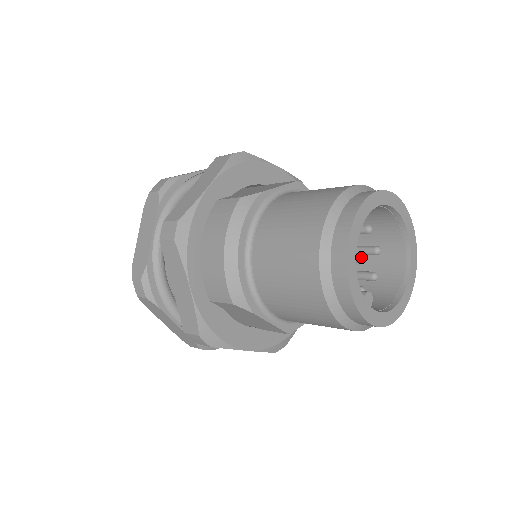
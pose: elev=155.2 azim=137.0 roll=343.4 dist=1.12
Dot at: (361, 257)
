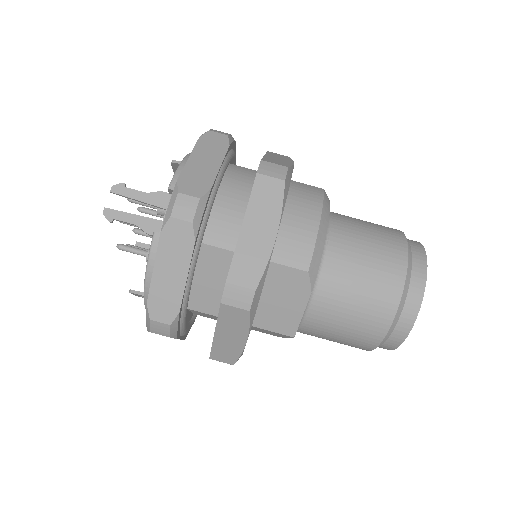
Dot at: occluded
